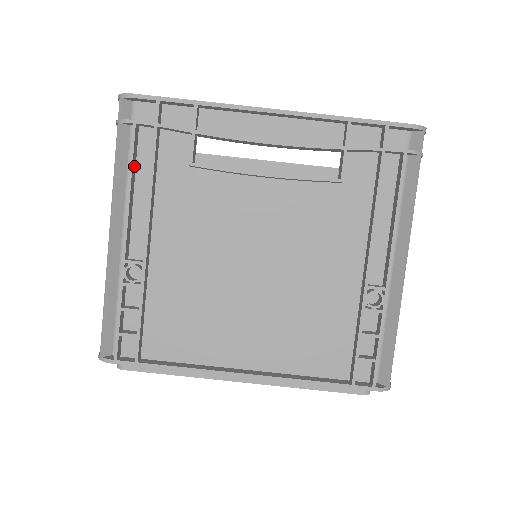
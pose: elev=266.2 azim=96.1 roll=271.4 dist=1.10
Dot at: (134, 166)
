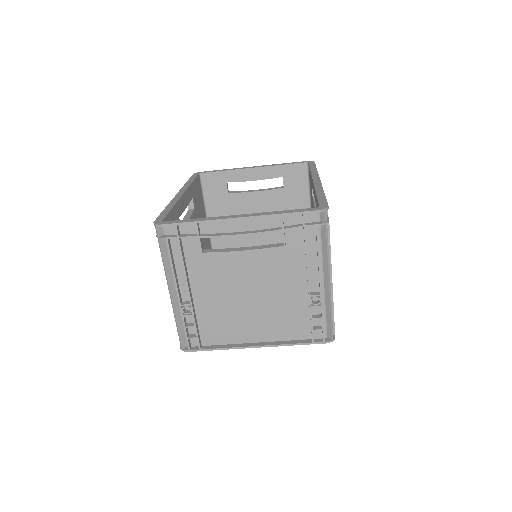
Dot at: (172, 258)
